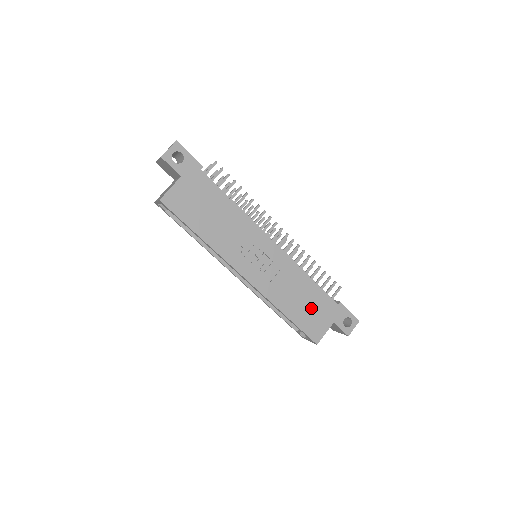
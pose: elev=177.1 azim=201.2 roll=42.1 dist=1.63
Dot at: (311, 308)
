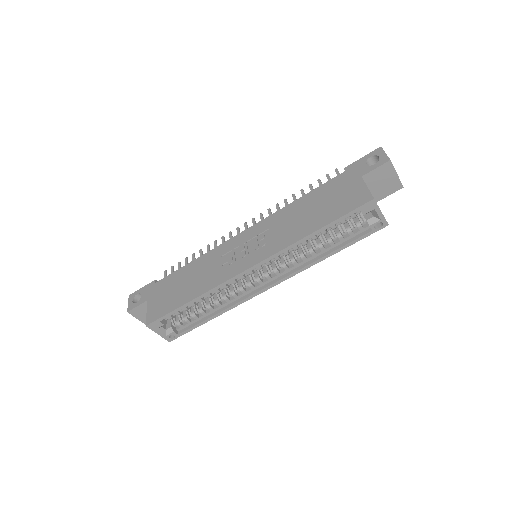
Dot at: (328, 202)
